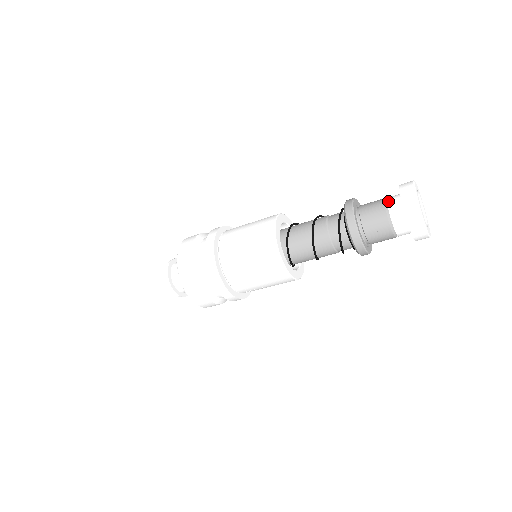
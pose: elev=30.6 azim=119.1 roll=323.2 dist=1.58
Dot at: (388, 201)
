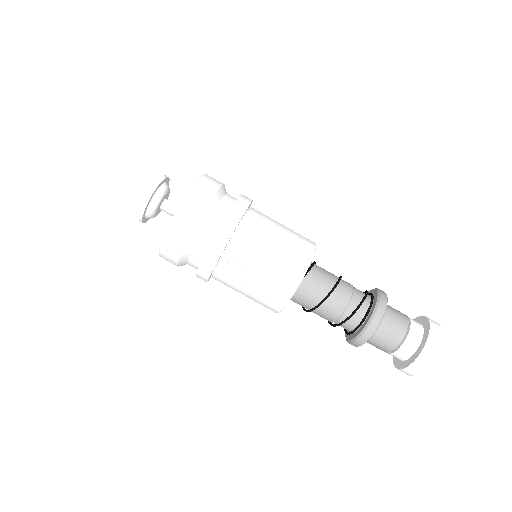
Dot at: occluded
